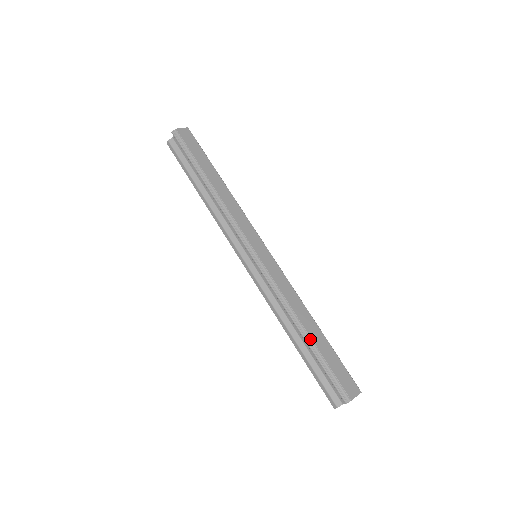
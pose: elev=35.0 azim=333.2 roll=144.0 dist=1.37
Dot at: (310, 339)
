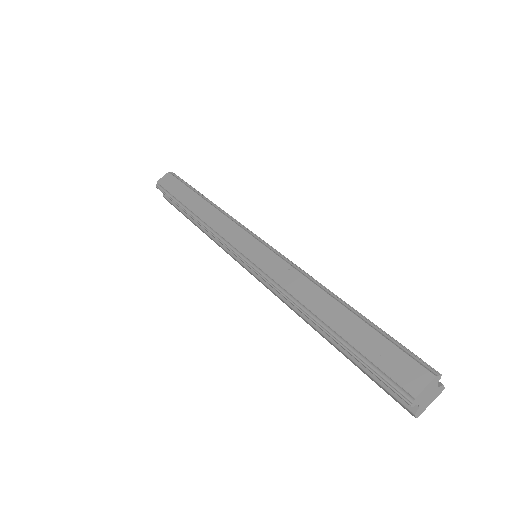
Dot at: (329, 328)
